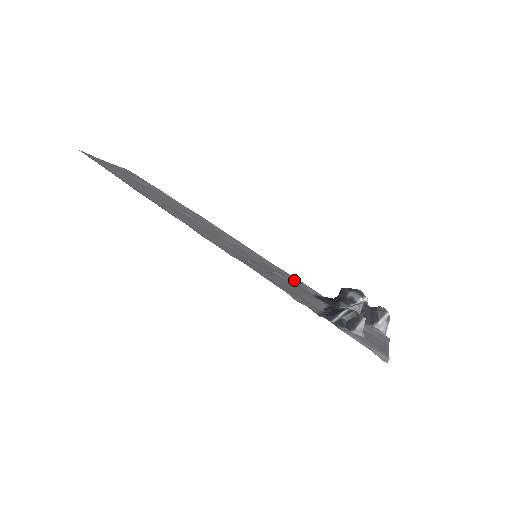
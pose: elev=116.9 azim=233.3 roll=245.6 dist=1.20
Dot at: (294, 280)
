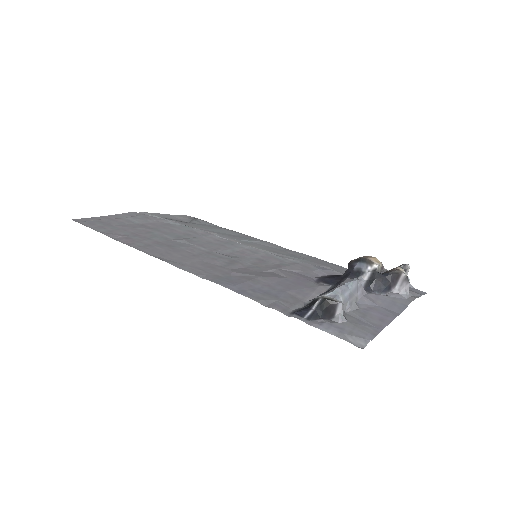
Dot at: (298, 268)
